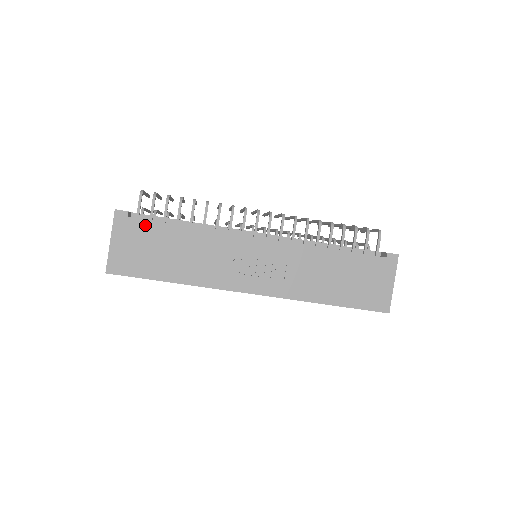
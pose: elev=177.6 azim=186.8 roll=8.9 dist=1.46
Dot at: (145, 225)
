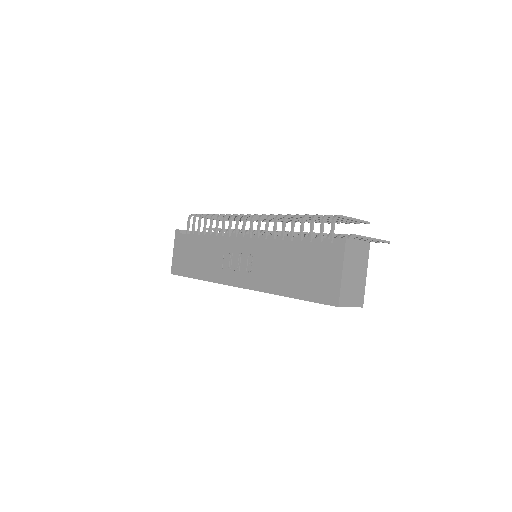
Dot at: (187, 238)
